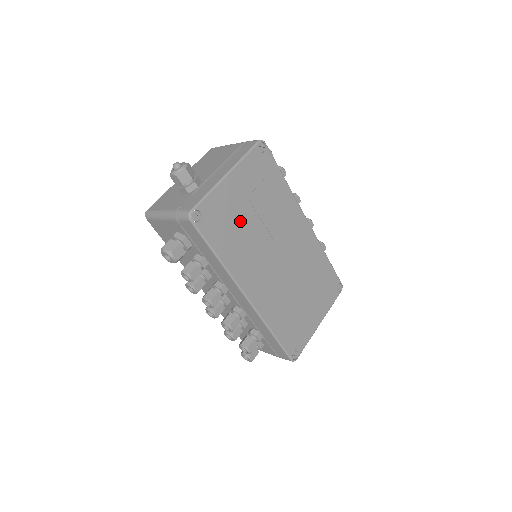
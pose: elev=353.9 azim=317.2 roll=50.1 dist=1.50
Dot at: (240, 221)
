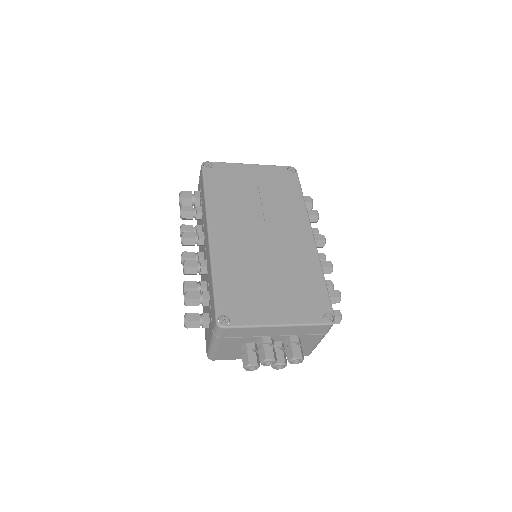
Dot at: (241, 189)
